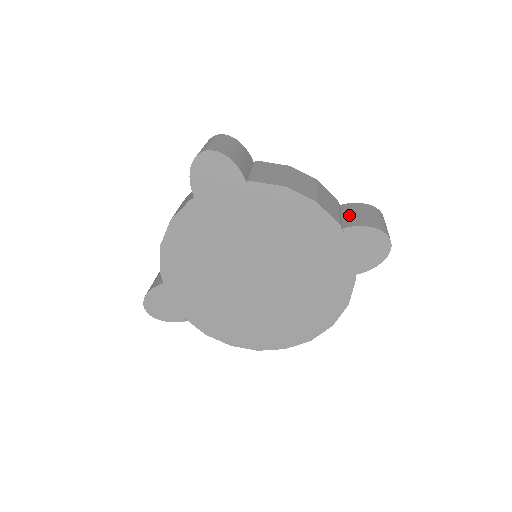
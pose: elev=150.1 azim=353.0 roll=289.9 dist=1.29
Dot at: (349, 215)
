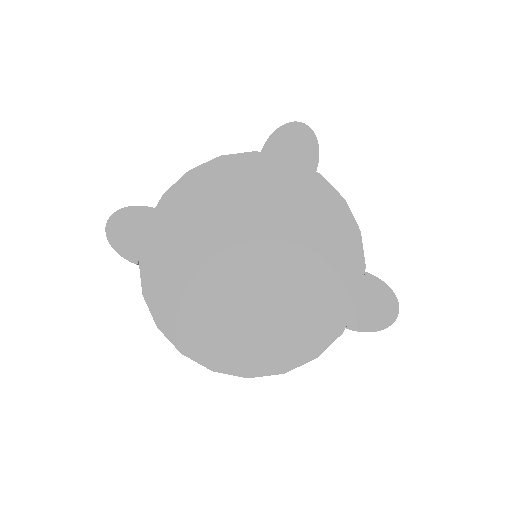
Dot at: occluded
